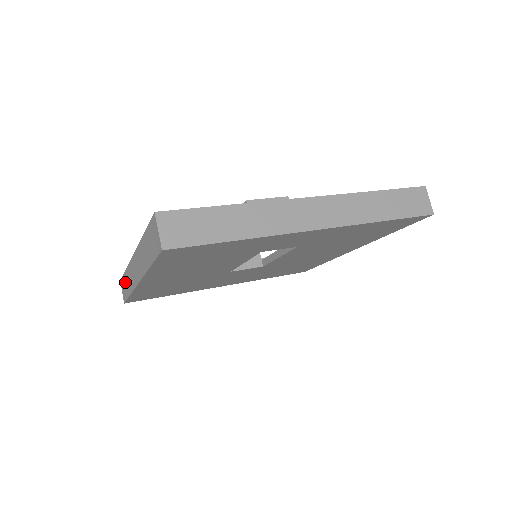
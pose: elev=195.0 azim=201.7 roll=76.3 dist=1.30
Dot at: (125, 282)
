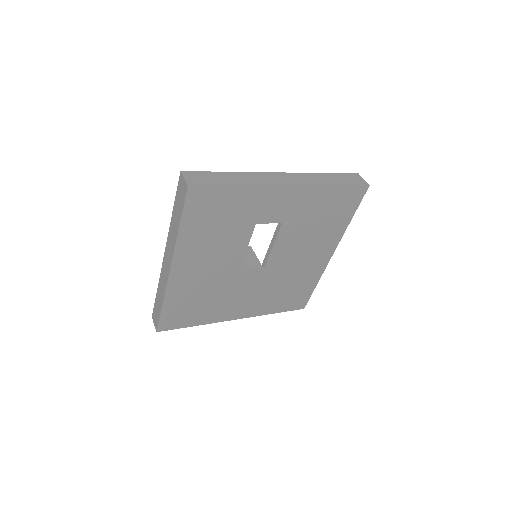
Dot at: (157, 303)
